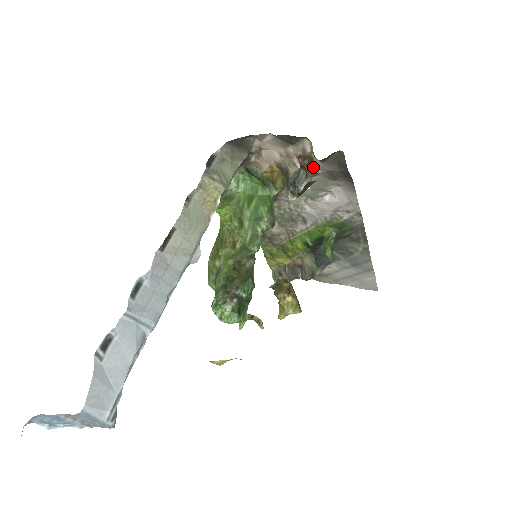
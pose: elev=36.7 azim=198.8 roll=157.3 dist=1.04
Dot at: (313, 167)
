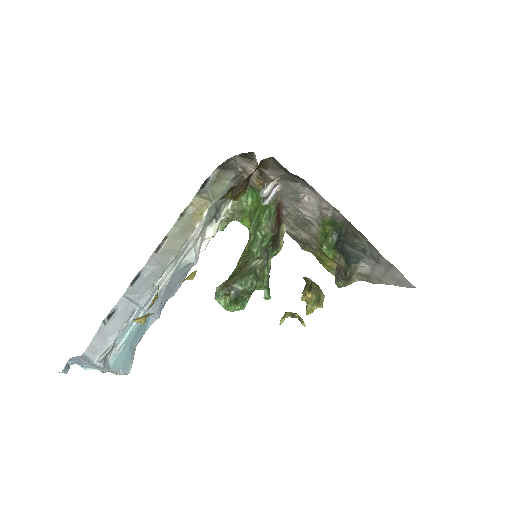
Dot at: (264, 175)
